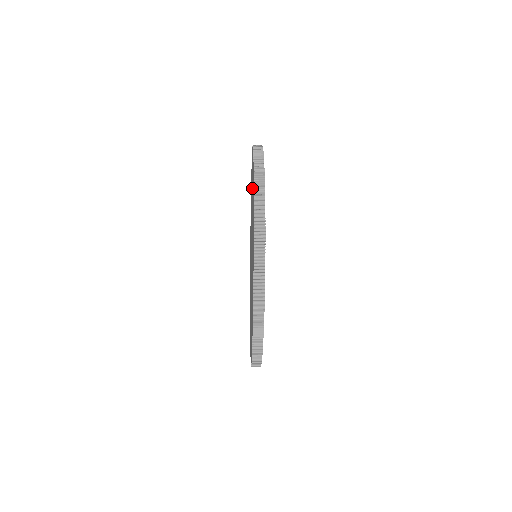
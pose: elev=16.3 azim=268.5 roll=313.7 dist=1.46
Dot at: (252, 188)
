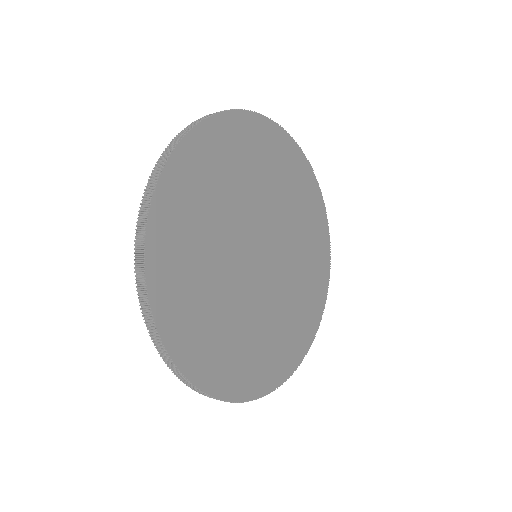
Dot at: occluded
